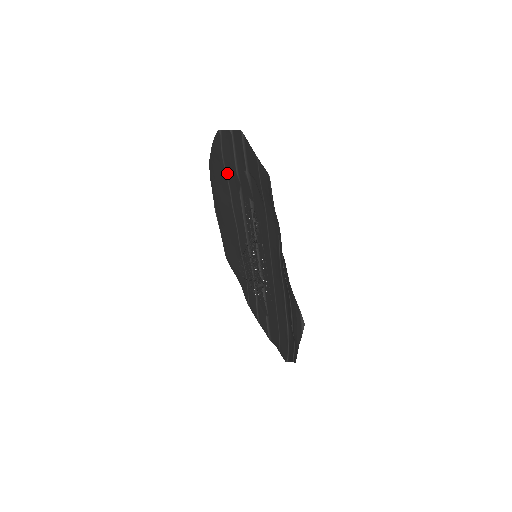
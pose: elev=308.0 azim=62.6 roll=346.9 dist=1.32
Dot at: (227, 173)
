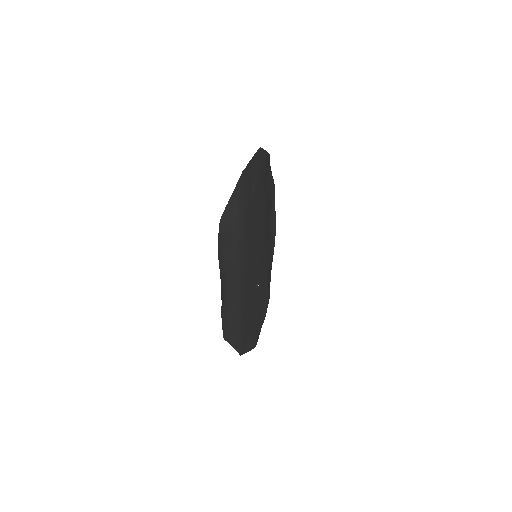
Dot at: (267, 189)
